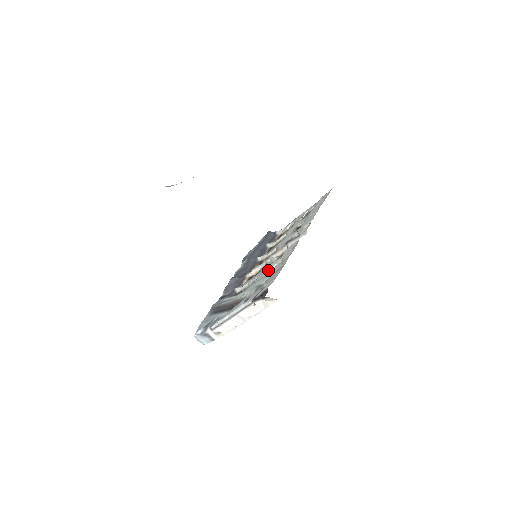
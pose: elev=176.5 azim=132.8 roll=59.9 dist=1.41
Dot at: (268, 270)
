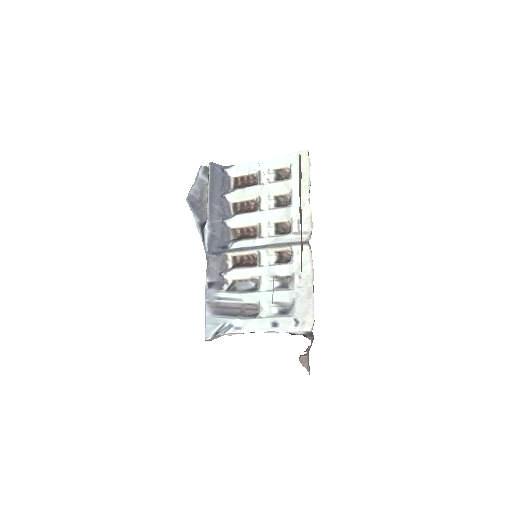
Dot at: (277, 277)
